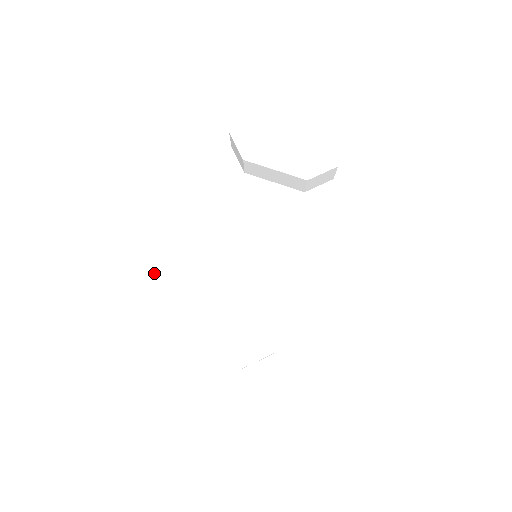
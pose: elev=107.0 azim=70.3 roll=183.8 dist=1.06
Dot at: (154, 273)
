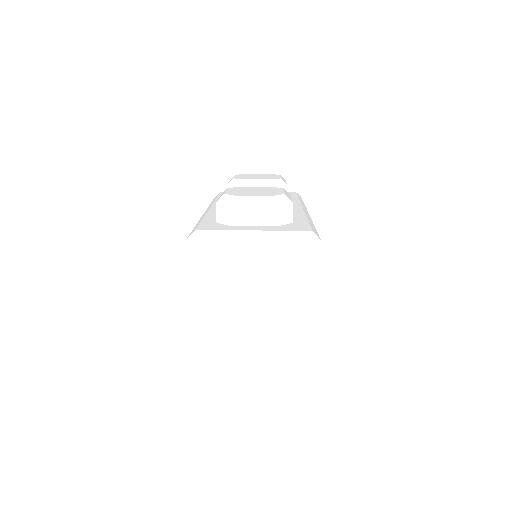
Dot at: (203, 218)
